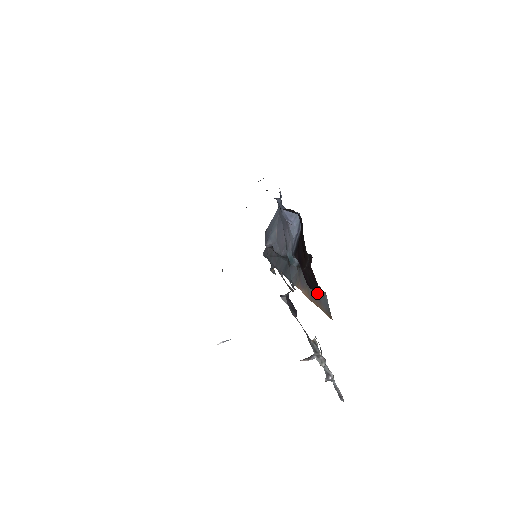
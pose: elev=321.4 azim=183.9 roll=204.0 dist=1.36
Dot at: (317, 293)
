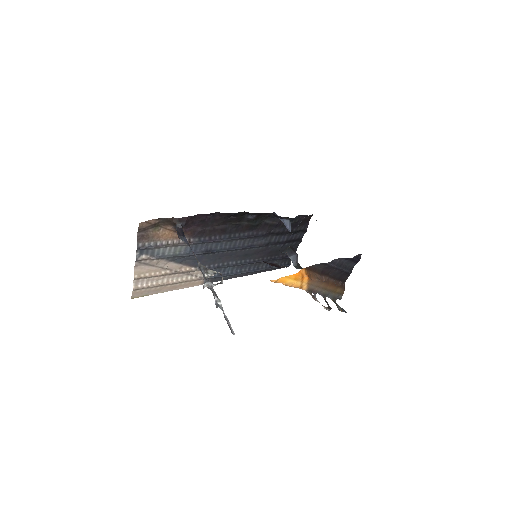
Dot at: (263, 261)
